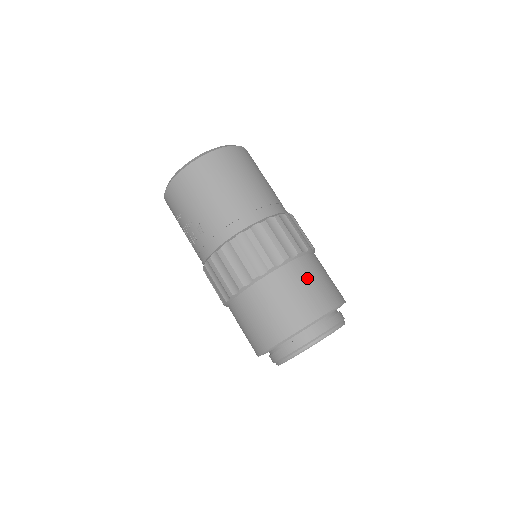
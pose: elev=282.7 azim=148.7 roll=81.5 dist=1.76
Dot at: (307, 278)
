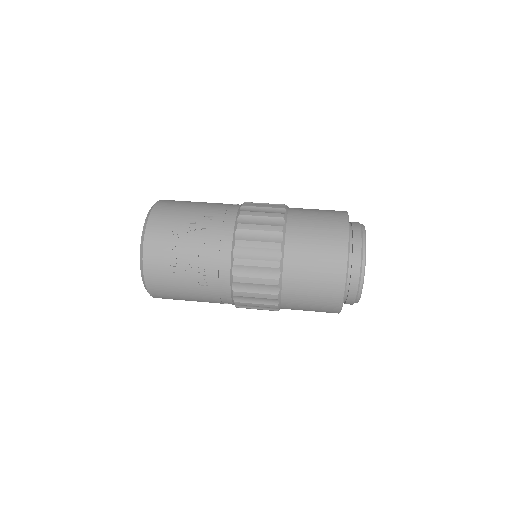
Dot at: occluded
